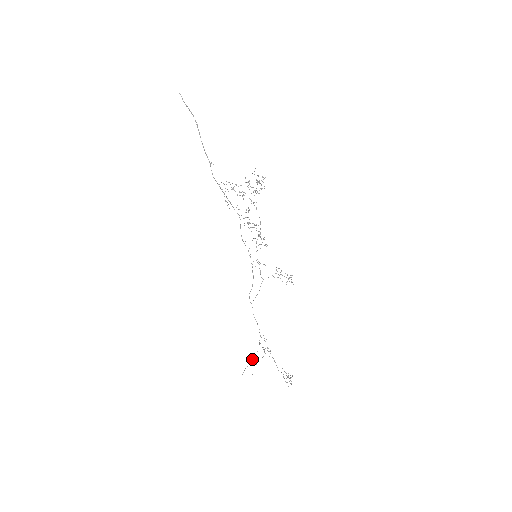
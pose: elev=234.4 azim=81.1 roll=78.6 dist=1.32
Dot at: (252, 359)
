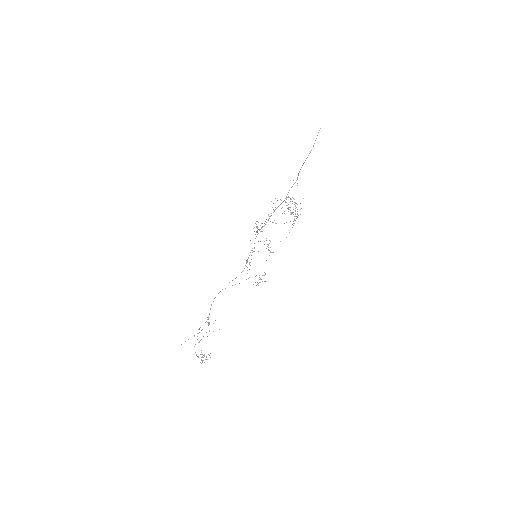
Dot at: occluded
